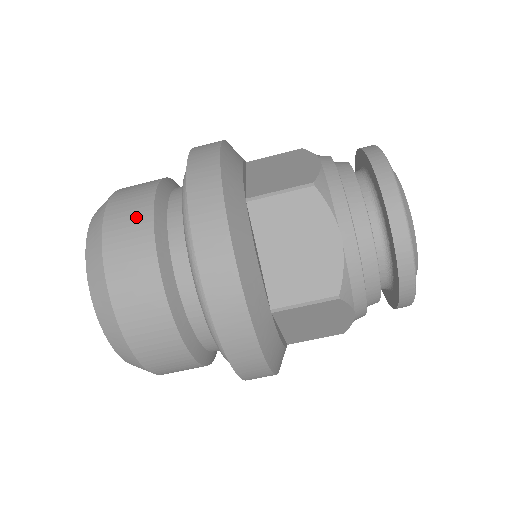
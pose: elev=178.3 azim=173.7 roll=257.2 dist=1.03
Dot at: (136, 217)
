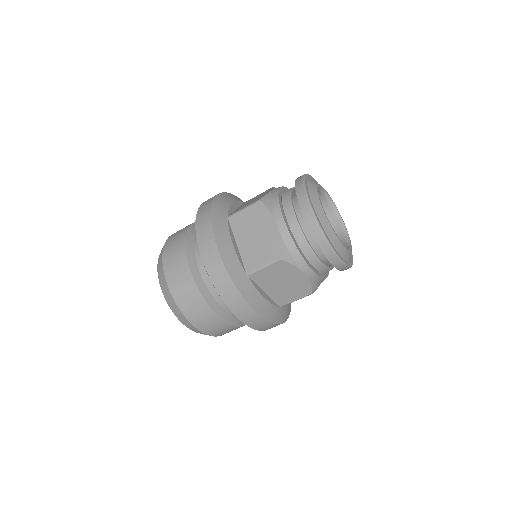
Dot at: (178, 239)
